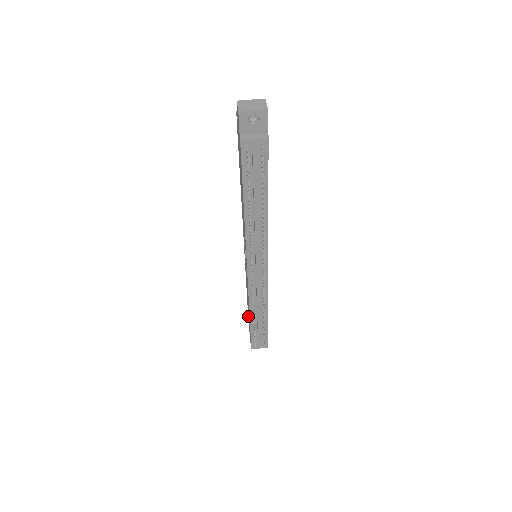
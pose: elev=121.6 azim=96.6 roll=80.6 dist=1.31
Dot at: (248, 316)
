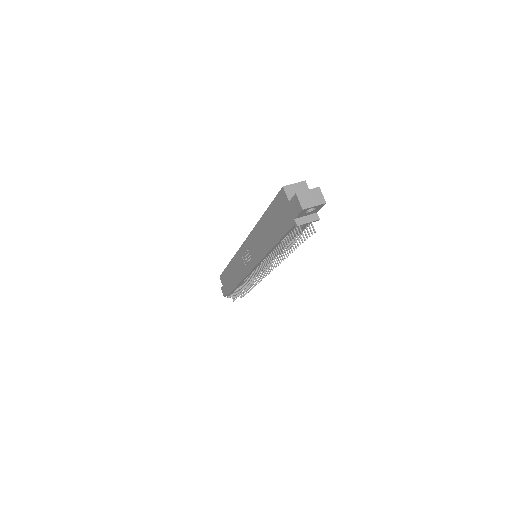
Dot at: (225, 277)
